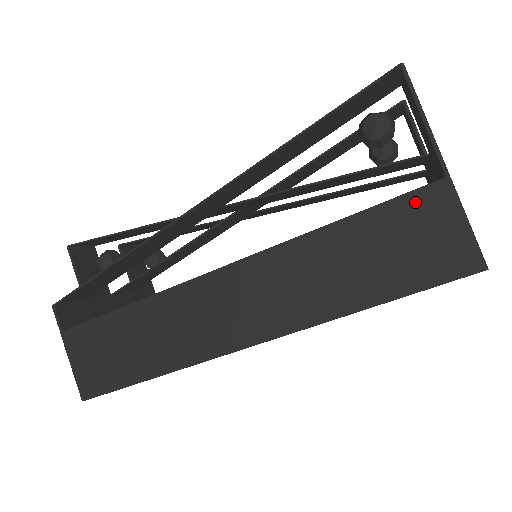
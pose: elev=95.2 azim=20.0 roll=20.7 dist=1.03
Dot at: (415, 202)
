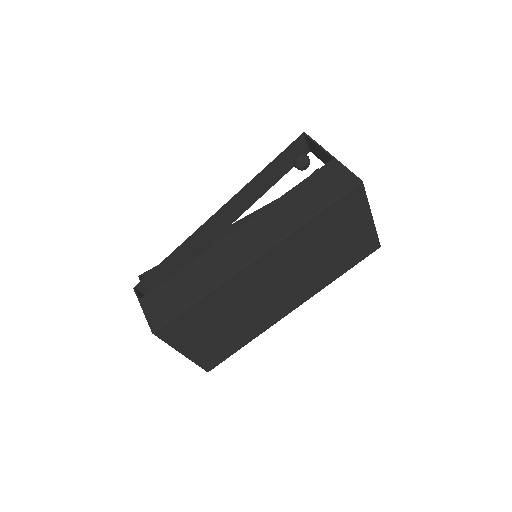
Dot at: (323, 171)
